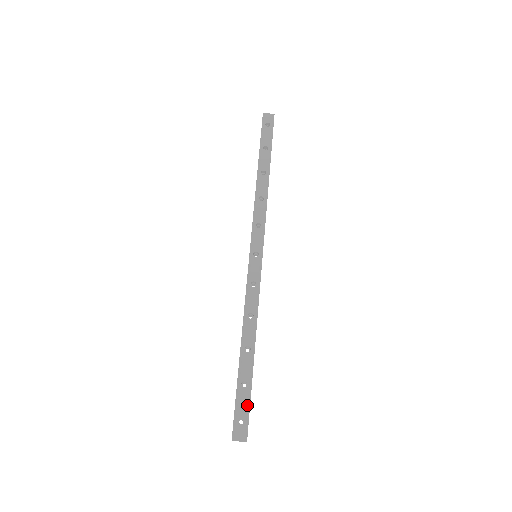
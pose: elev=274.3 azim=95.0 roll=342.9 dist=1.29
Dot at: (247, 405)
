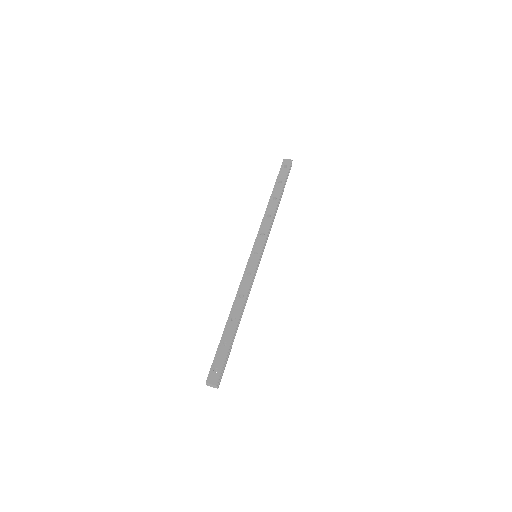
Dot at: (224, 359)
